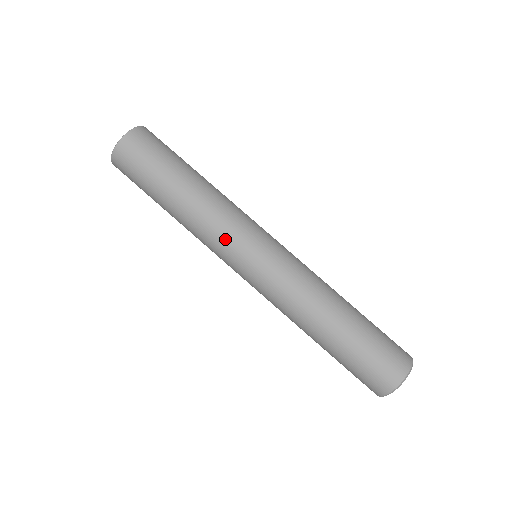
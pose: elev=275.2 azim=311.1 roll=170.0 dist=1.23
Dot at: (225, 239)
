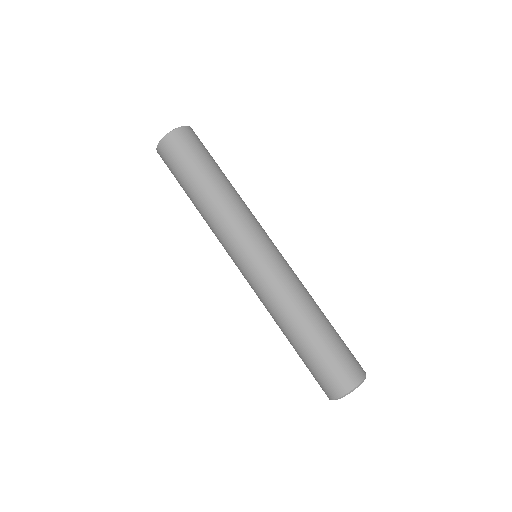
Dot at: (241, 229)
